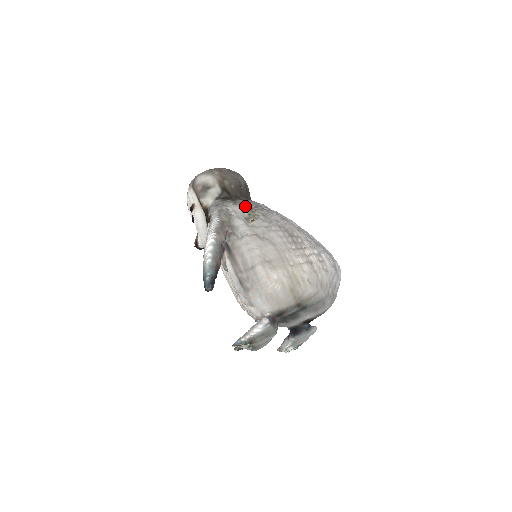
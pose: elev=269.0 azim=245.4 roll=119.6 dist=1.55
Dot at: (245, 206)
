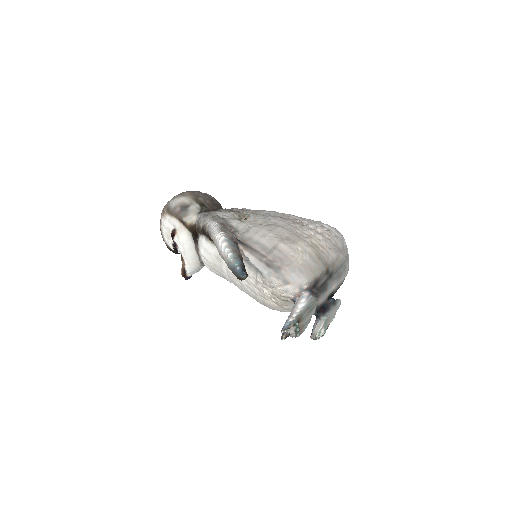
Dot at: (231, 211)
